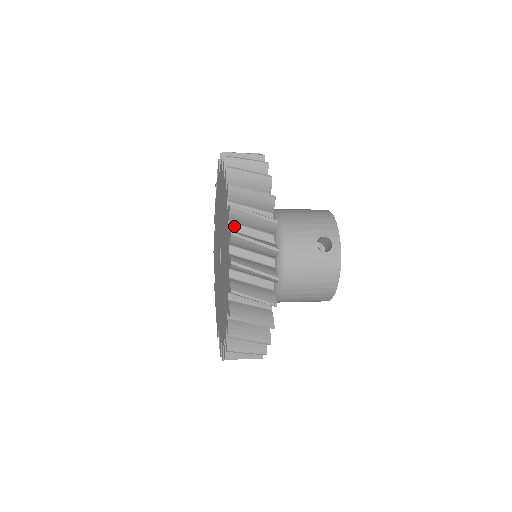
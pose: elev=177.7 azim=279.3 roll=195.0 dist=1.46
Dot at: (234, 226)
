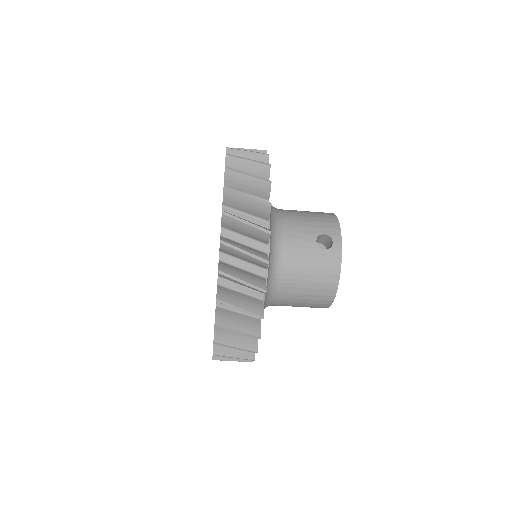
Dot at: (228, 210)
